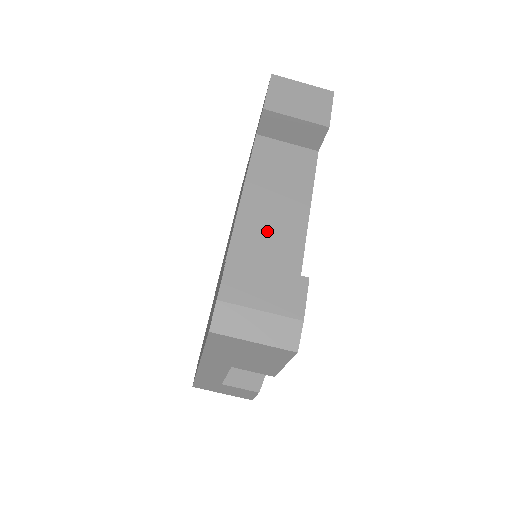
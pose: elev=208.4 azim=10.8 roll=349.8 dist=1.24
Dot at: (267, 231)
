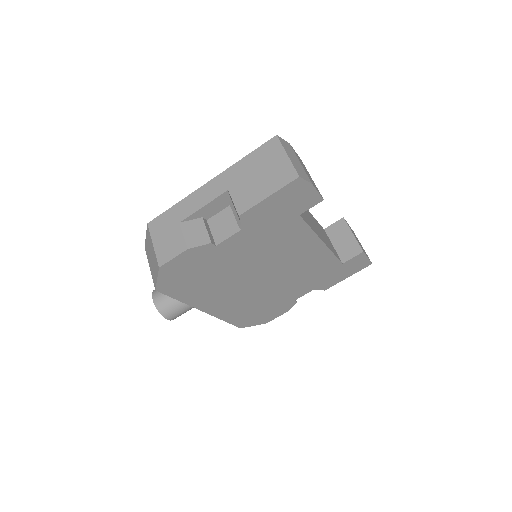
Dot at: (305, 212)
